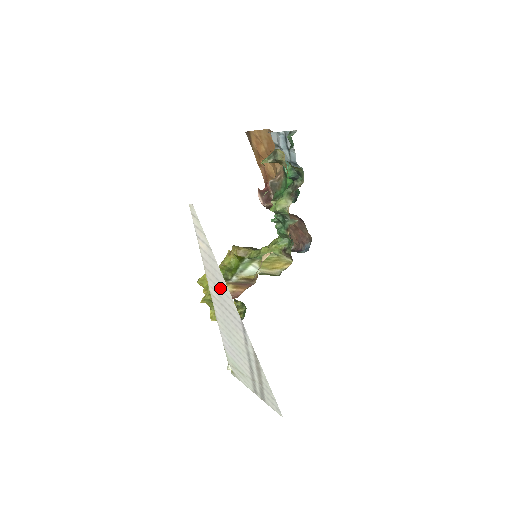
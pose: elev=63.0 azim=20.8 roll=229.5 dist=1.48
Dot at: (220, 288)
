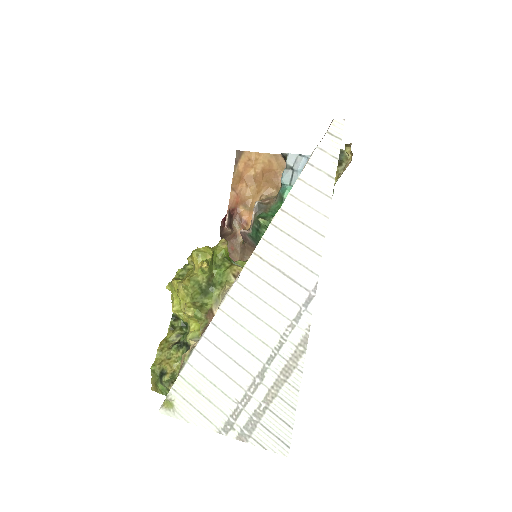
Dot at: (299, 238)
